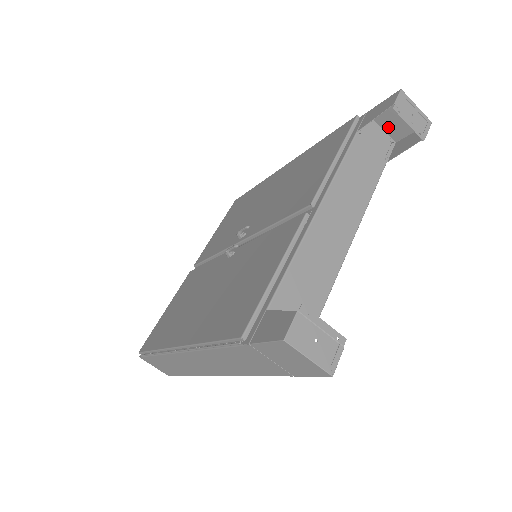
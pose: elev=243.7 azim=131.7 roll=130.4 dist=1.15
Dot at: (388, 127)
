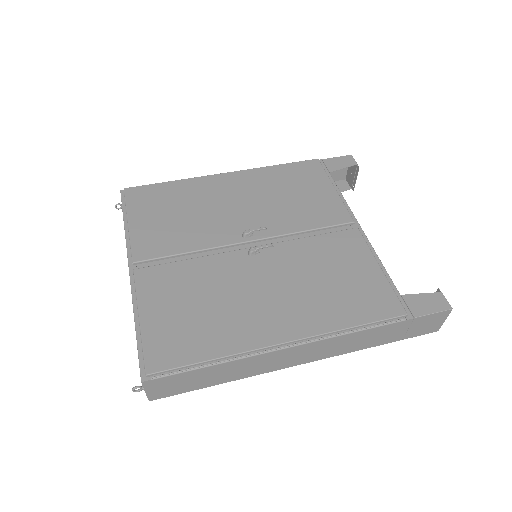
Dot at: occluded
